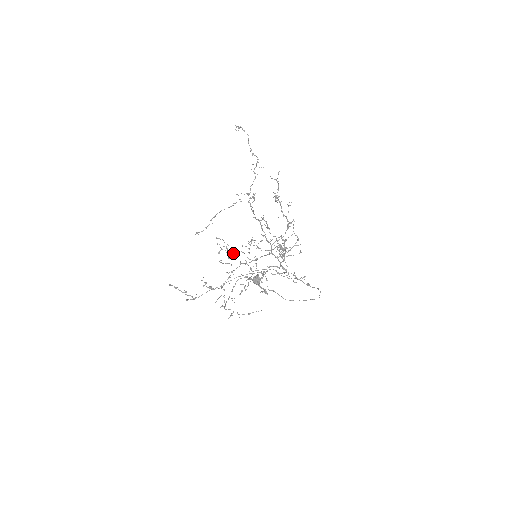
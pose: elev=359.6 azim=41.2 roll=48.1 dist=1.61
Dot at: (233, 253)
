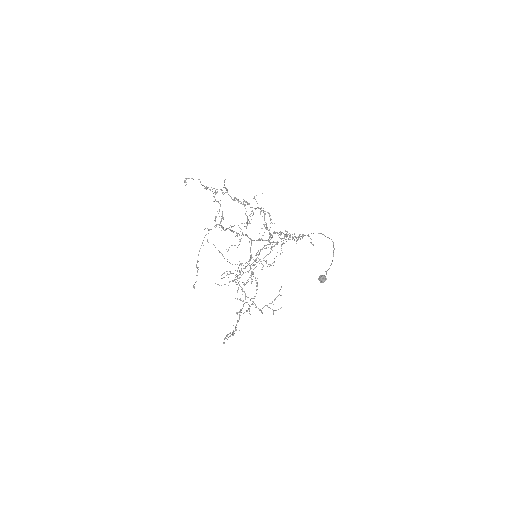
Dot at: (237, 271)
